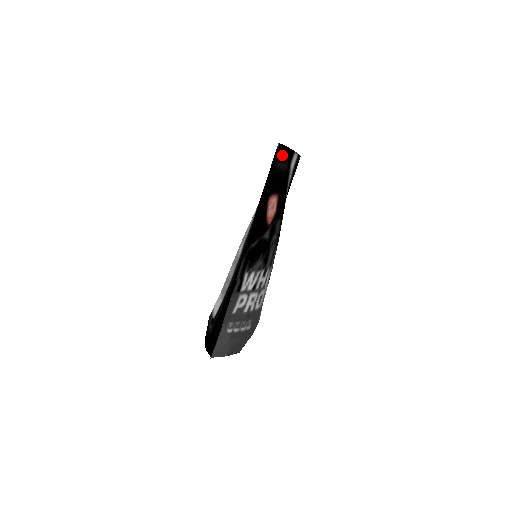
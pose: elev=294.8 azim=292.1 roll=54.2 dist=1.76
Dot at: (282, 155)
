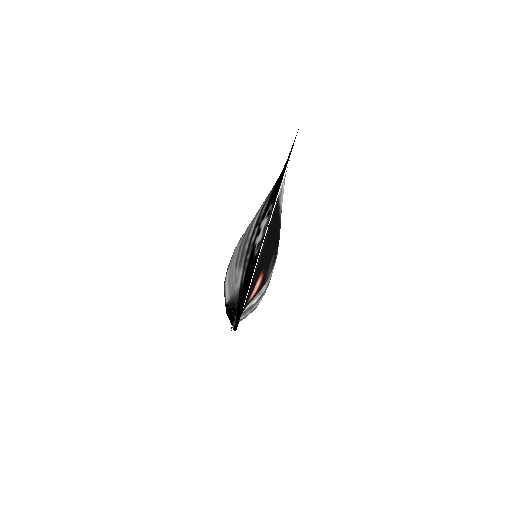
Dot at: occluded
